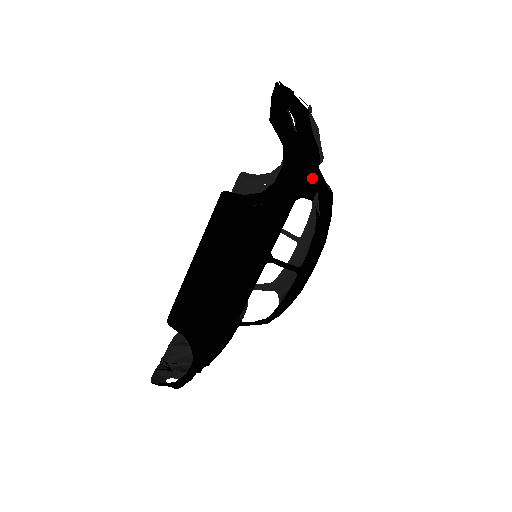
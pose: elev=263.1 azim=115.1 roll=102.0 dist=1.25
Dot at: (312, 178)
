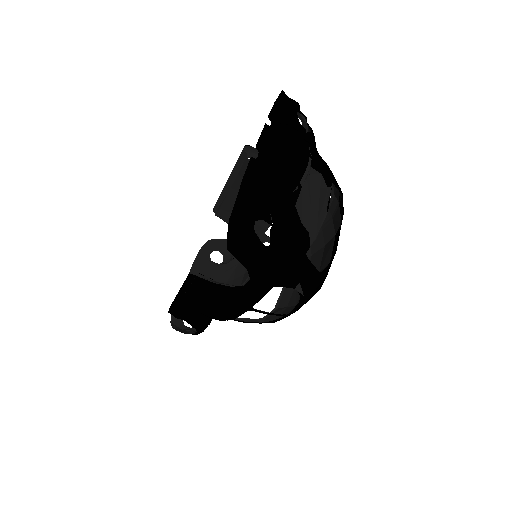
Dot at: (293, 275)
